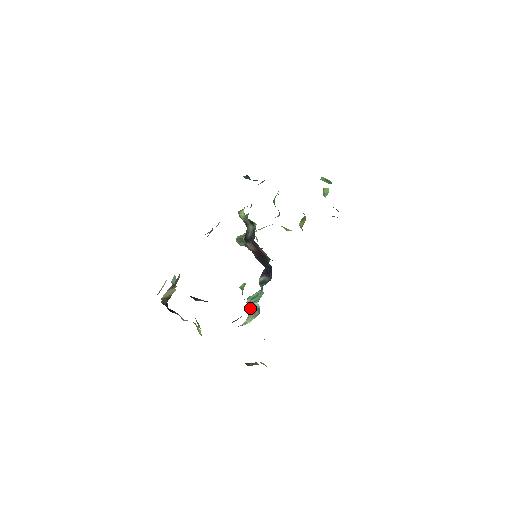
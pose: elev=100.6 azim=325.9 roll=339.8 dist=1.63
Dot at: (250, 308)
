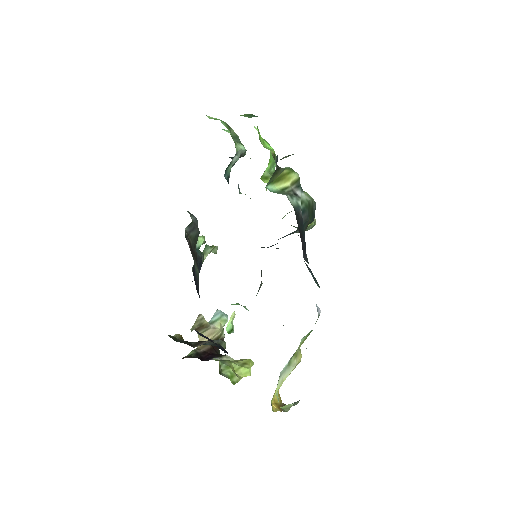
Dot at: occluded
